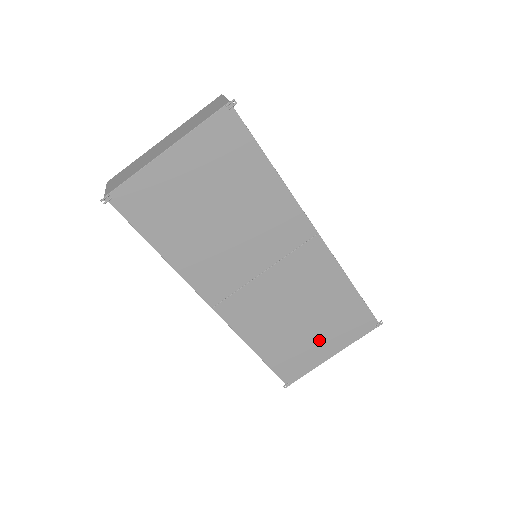
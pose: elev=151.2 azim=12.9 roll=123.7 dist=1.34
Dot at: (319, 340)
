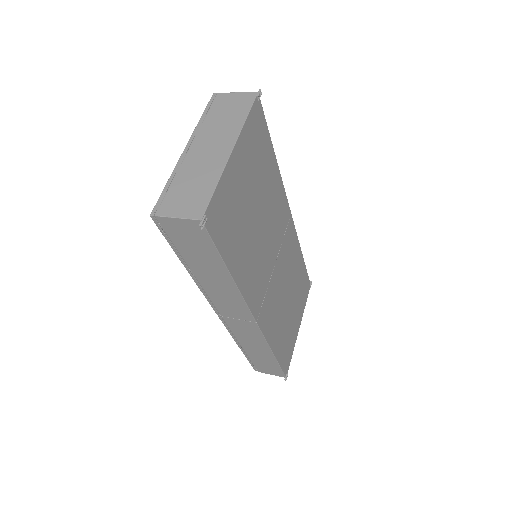
Dot at: (294, 318)
